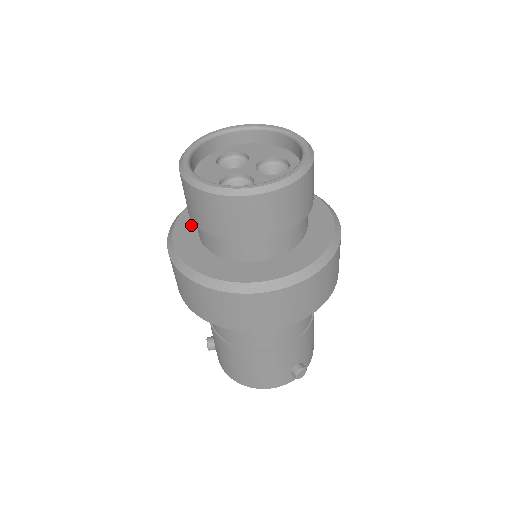
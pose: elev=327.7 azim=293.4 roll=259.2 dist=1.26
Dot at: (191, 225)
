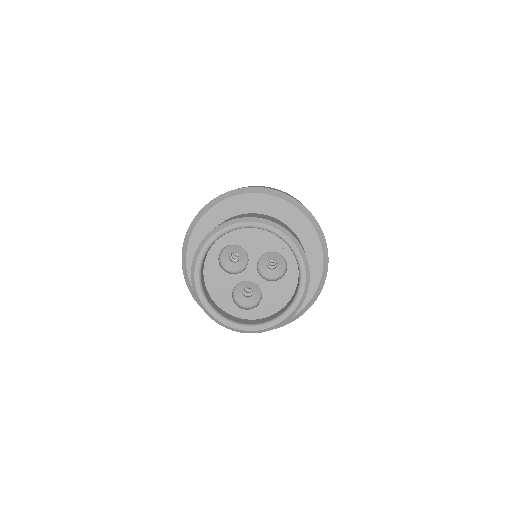
Dot at: occluded
